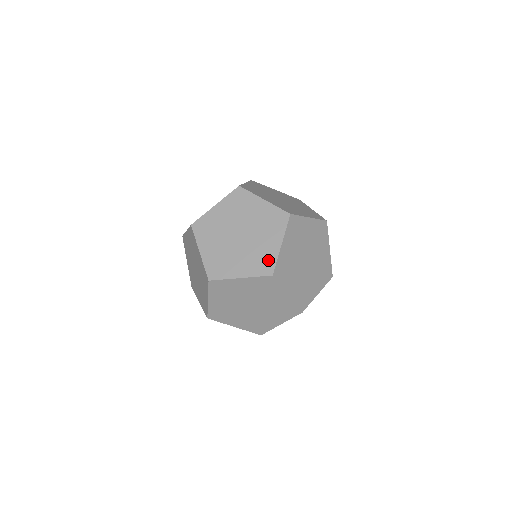
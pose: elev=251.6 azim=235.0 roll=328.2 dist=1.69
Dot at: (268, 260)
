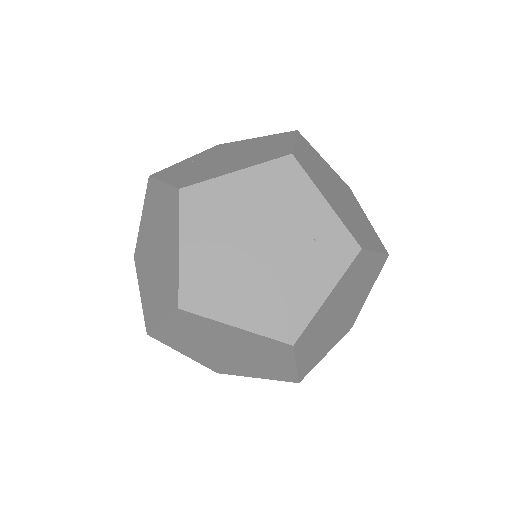
Dot at: (279, 151)
